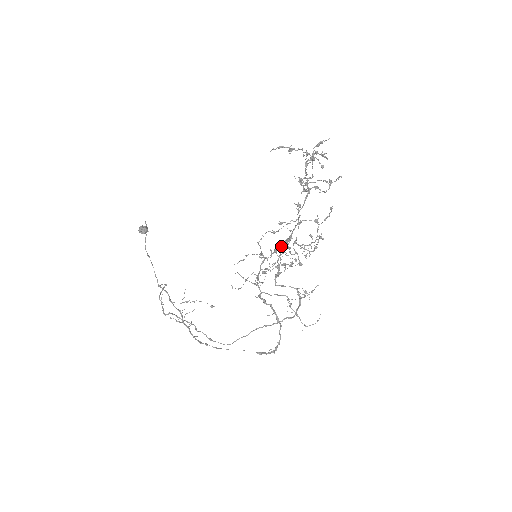
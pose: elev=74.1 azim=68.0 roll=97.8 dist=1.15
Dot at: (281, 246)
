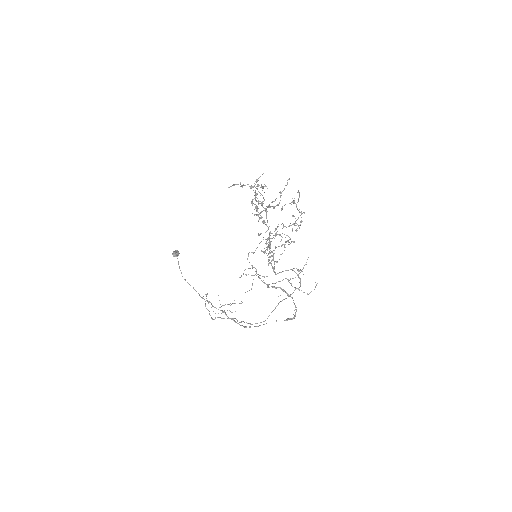
Dot at: occluded
